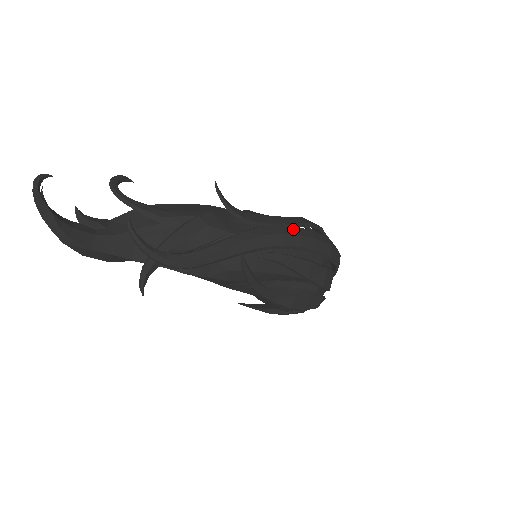
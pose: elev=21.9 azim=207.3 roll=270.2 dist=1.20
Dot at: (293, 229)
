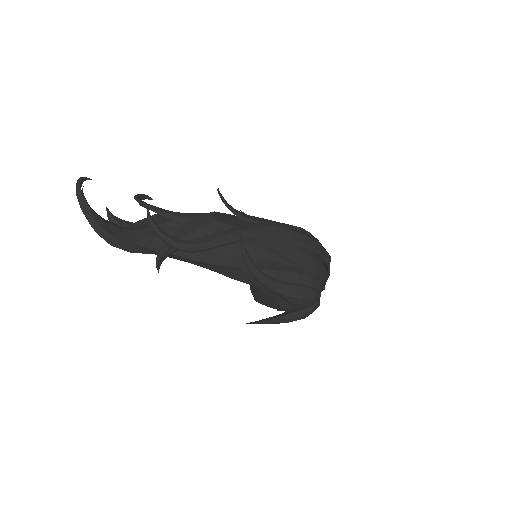
Dot at: (284, 226)
